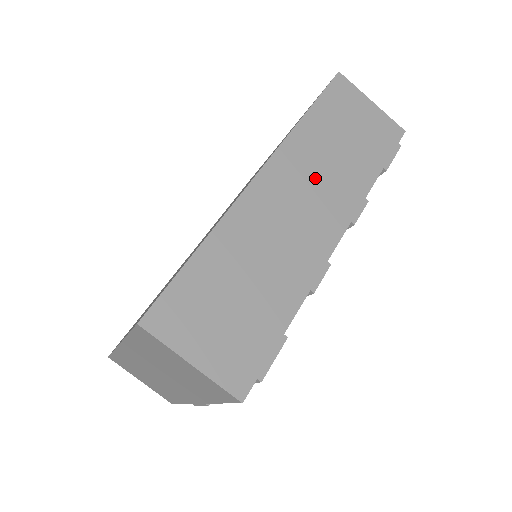
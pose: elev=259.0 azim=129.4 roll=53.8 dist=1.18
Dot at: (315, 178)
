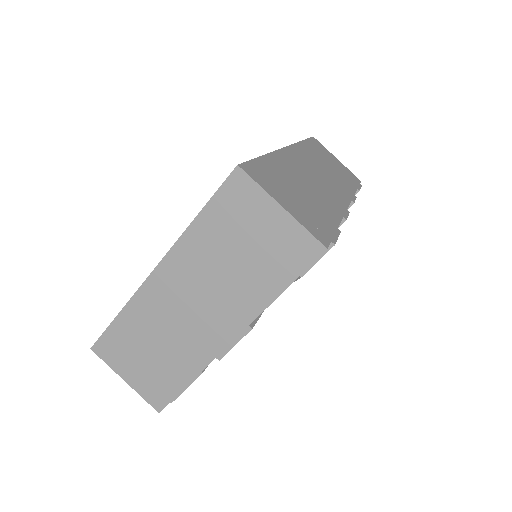
Dot at: (321, 169)
